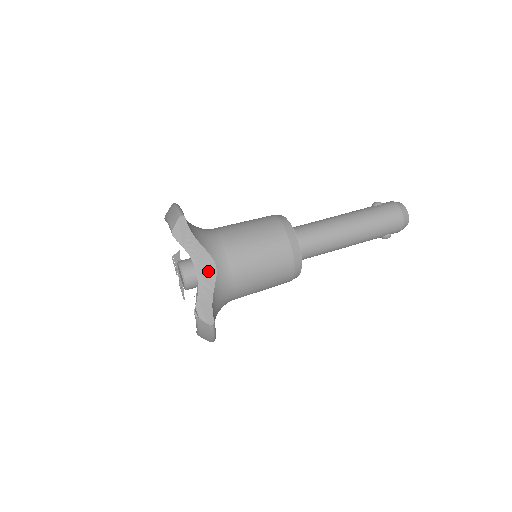
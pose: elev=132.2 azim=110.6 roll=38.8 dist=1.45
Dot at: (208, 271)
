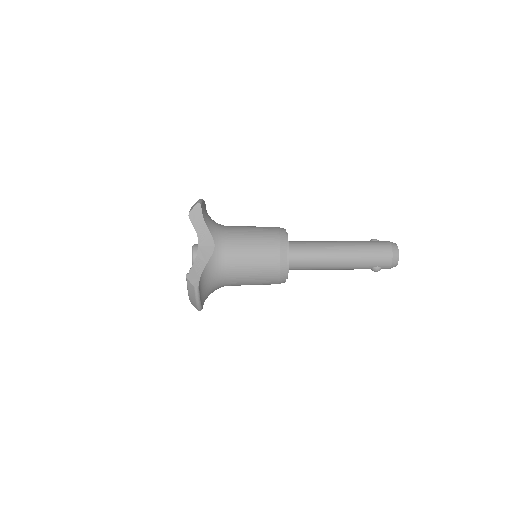
Dot at: (207, 249)
